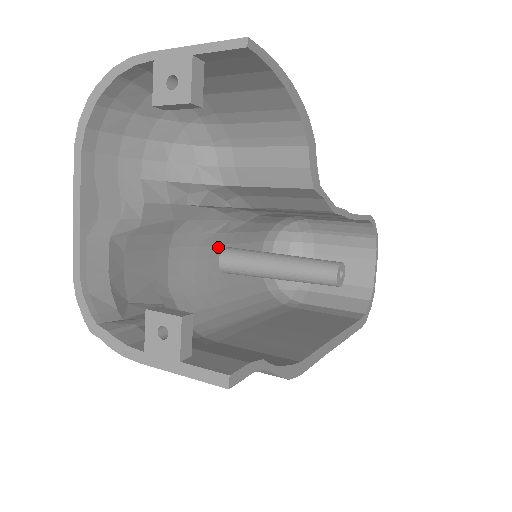
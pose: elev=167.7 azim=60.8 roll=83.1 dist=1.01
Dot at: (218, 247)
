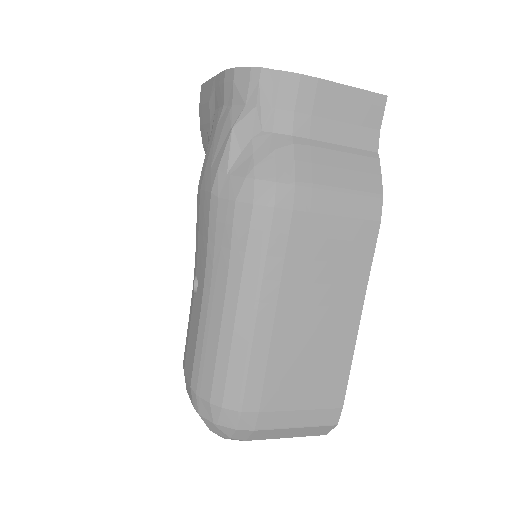
Dot at: occluded
